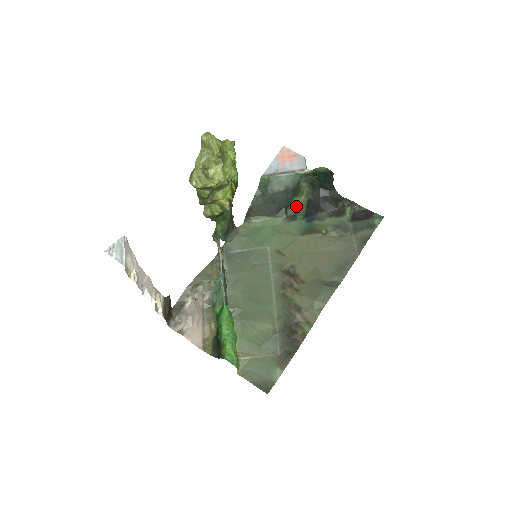
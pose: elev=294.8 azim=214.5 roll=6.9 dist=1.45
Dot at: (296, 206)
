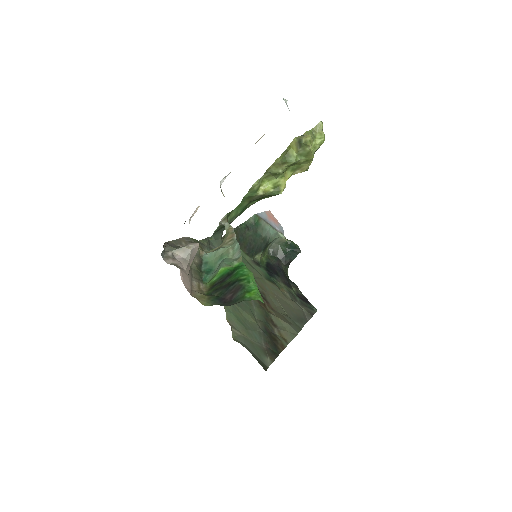
Dot at: (260, 259)
